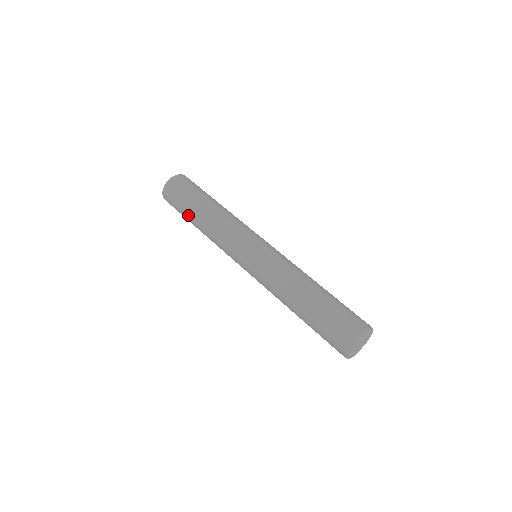
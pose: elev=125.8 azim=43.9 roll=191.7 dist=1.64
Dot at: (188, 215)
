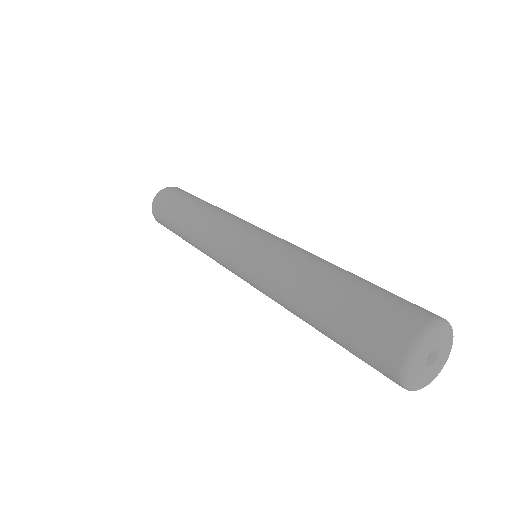
Dot at: (176, 230)
